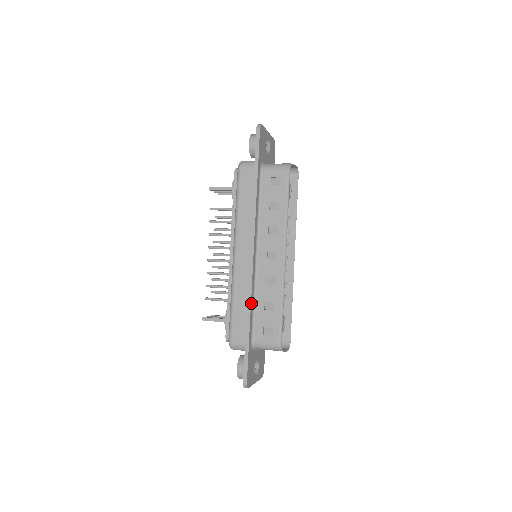
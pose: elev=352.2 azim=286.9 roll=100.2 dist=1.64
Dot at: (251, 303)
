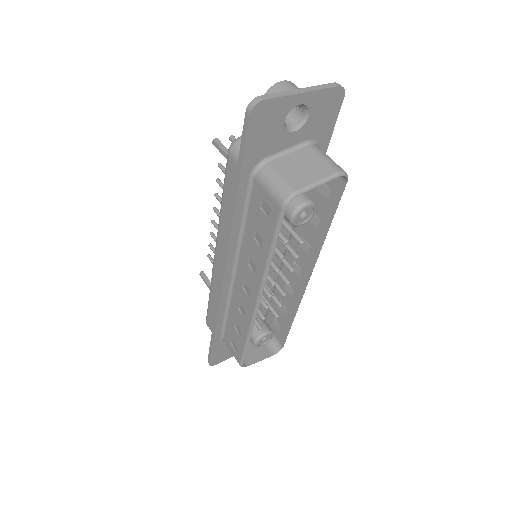
Dot at: (219, 315)
